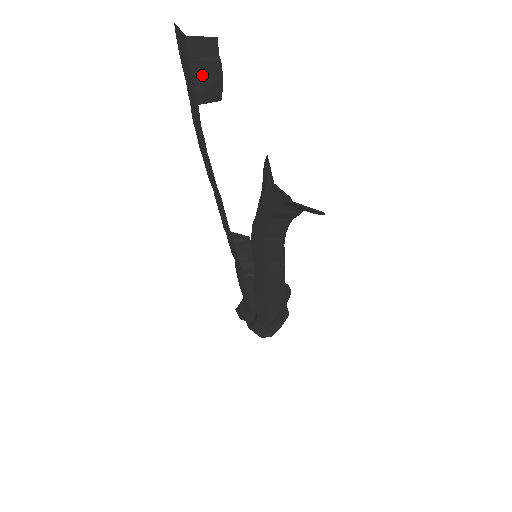
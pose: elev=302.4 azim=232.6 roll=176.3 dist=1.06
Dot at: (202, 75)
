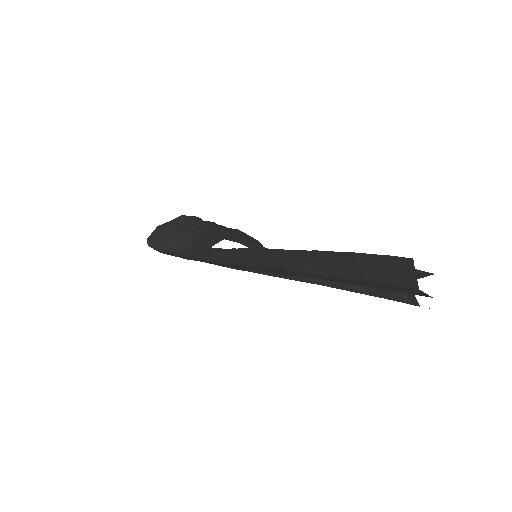
Dot at: occluded
